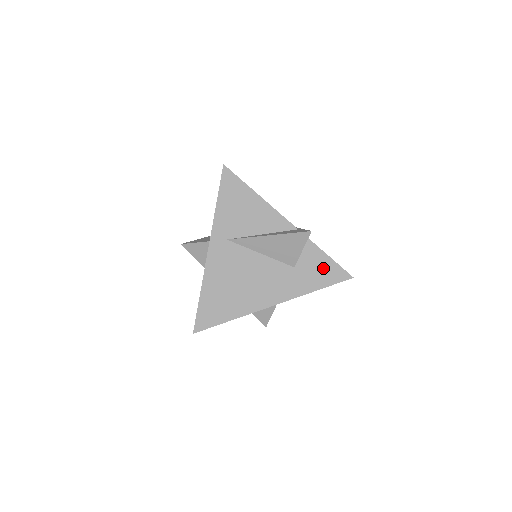
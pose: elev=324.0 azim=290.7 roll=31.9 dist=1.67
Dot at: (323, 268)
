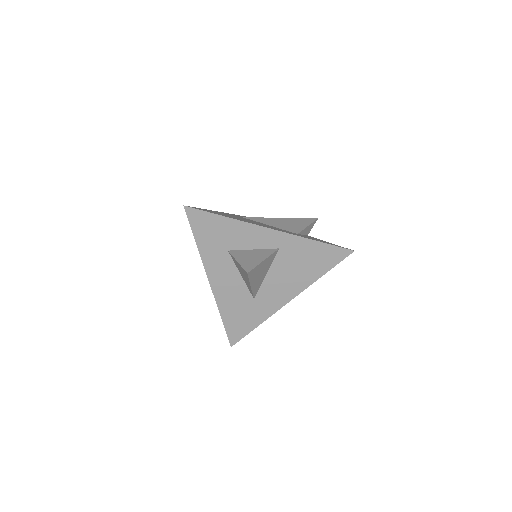
Dot at: occluded
